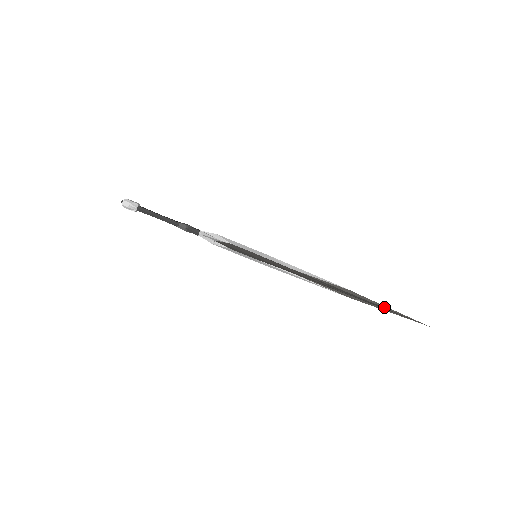
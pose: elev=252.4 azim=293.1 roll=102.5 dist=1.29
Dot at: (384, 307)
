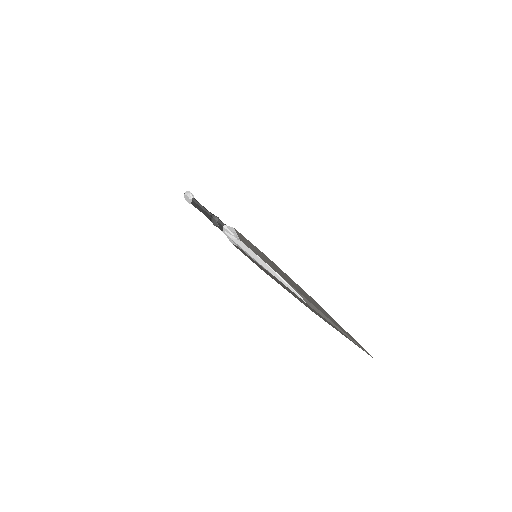
Dot at: (339, 327)
